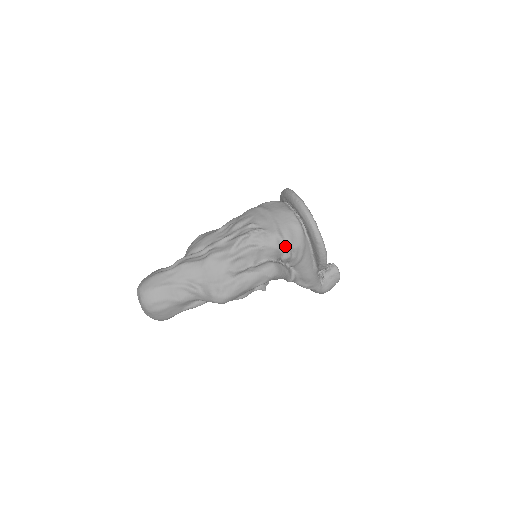
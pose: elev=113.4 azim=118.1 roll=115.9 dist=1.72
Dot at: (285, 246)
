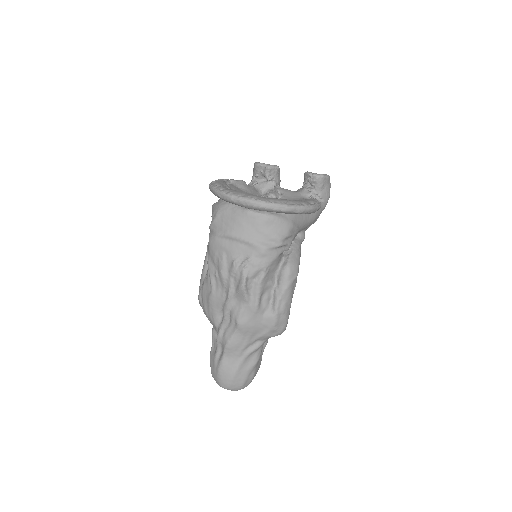
Dot at: (280, 247)
